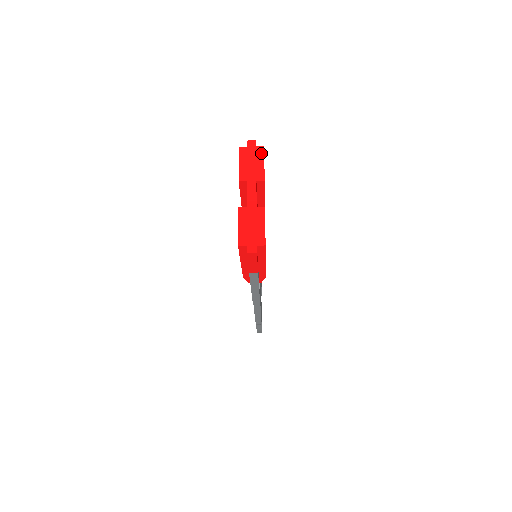
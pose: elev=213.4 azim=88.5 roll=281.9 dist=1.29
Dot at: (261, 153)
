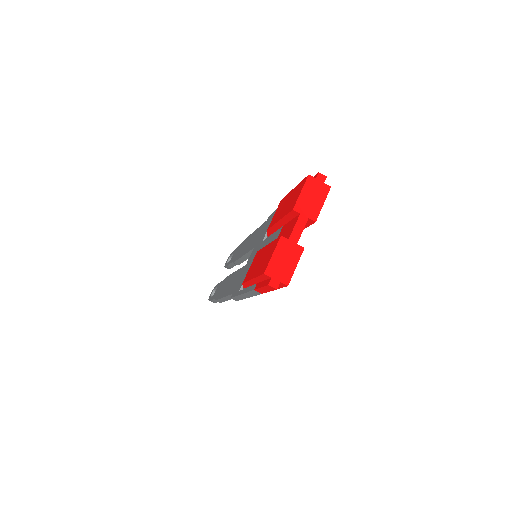
Dot at: (325, 192)
